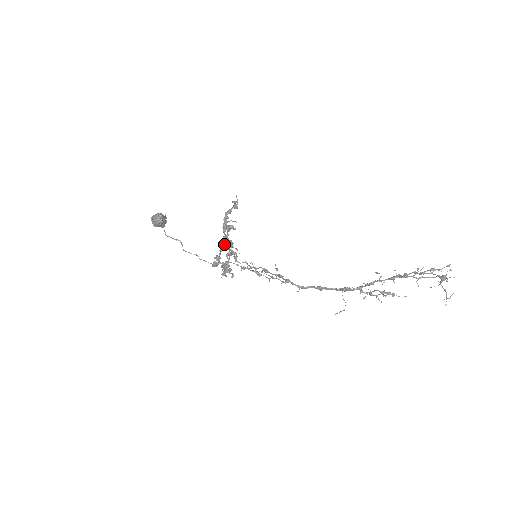
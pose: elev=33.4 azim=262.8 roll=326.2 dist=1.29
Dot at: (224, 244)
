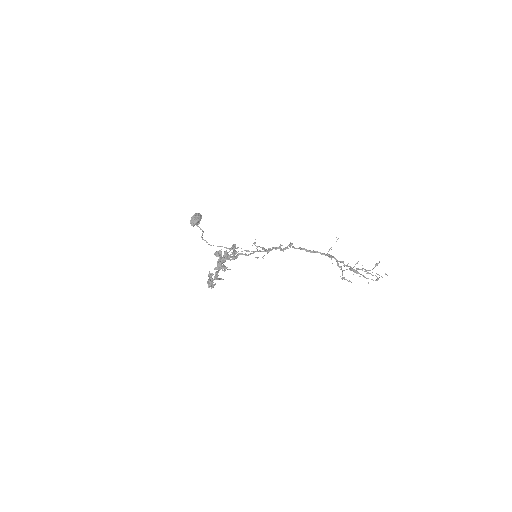
Dot at: (227, 254)
